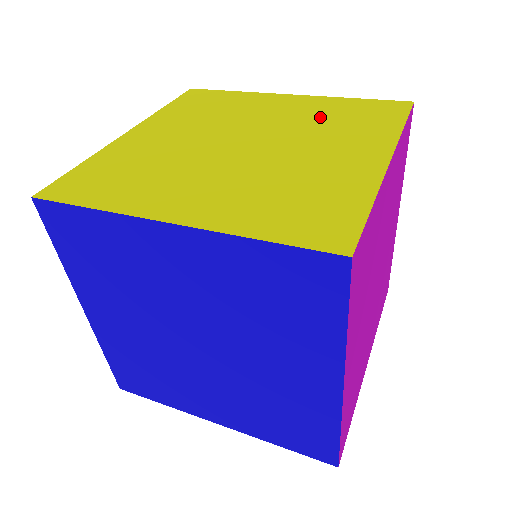
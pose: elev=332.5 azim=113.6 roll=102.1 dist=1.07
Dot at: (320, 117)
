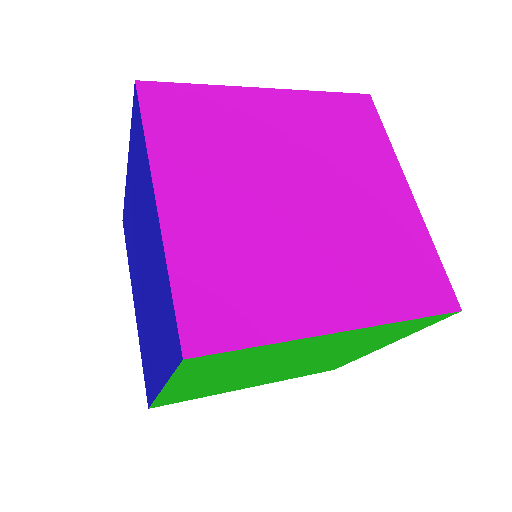
Dot at: occluded
